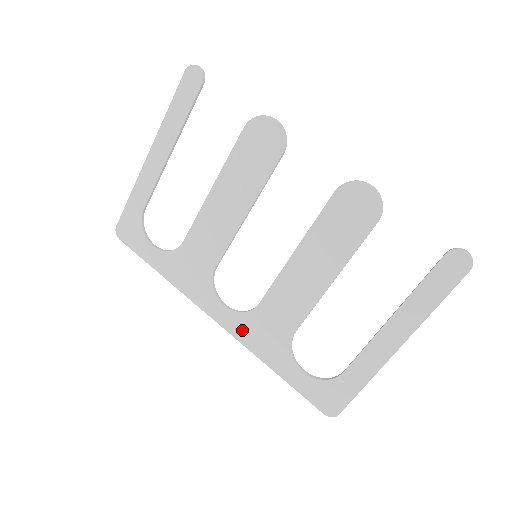
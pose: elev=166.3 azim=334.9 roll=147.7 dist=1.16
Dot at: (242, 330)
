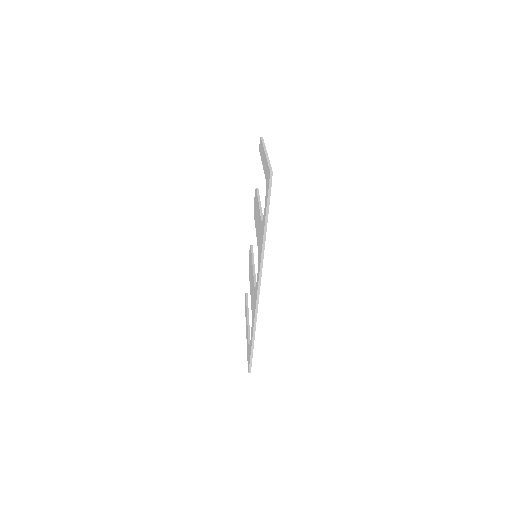
Dot at: (259, 262)
